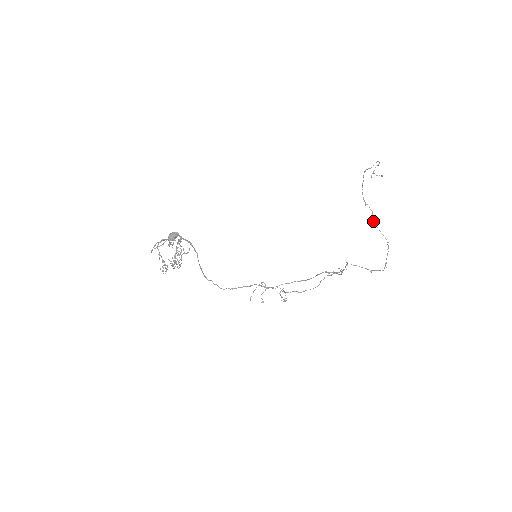
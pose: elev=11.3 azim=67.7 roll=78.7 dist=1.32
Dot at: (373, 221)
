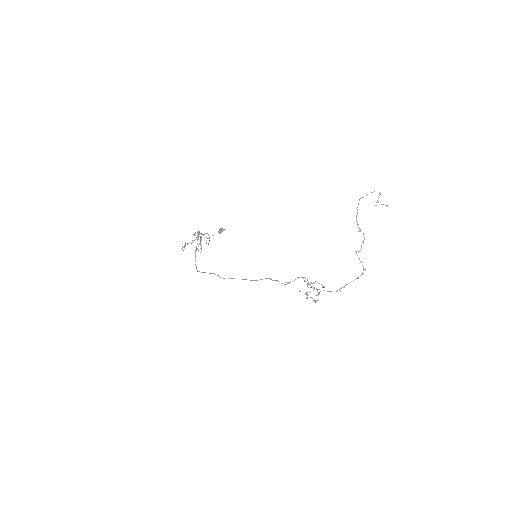
Dot at: (361, 247)
